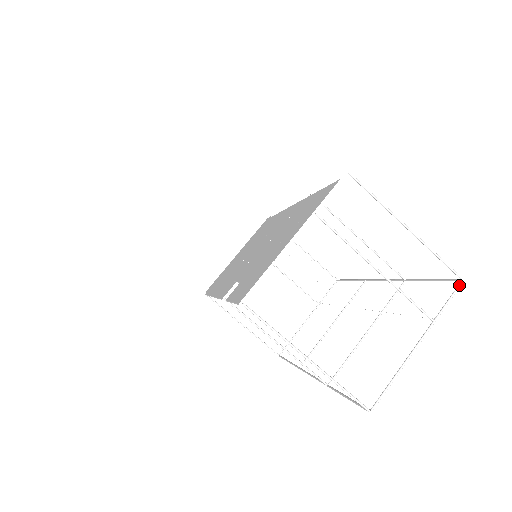
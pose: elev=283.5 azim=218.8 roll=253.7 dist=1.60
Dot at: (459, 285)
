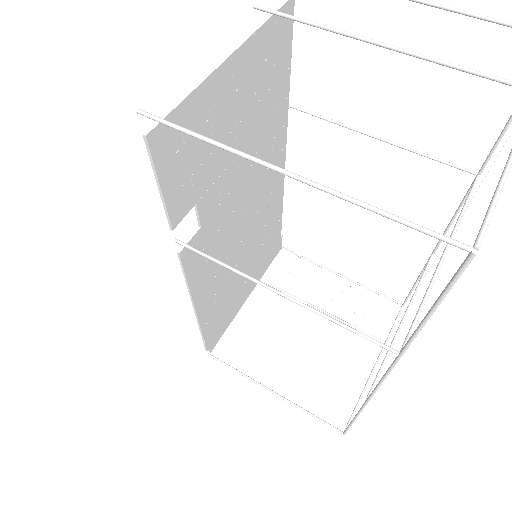
Dot at: out of frame
